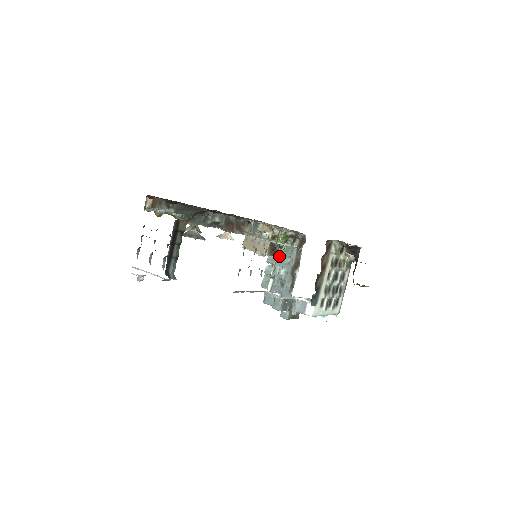
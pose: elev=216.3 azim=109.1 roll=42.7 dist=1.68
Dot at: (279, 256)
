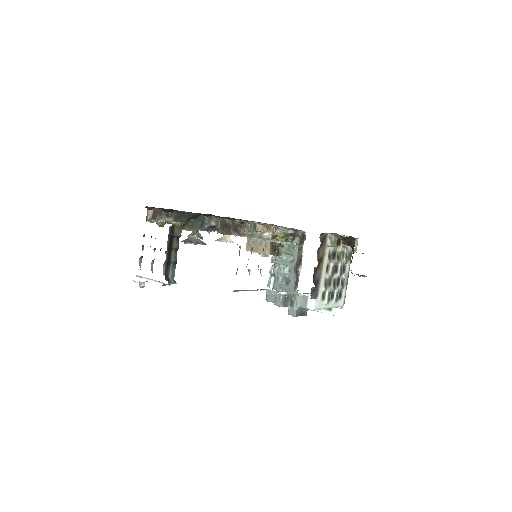
Dot at: (282, 255)
